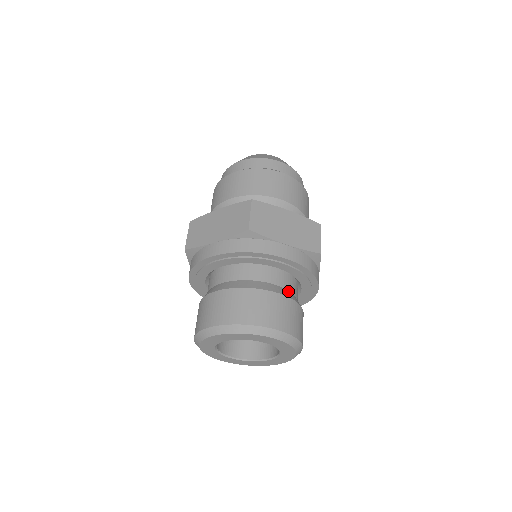
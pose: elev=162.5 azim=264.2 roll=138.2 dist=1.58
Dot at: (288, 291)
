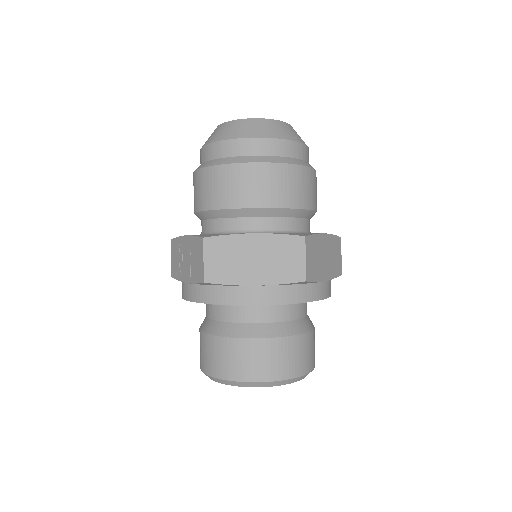
Dot at: (308, 316)
